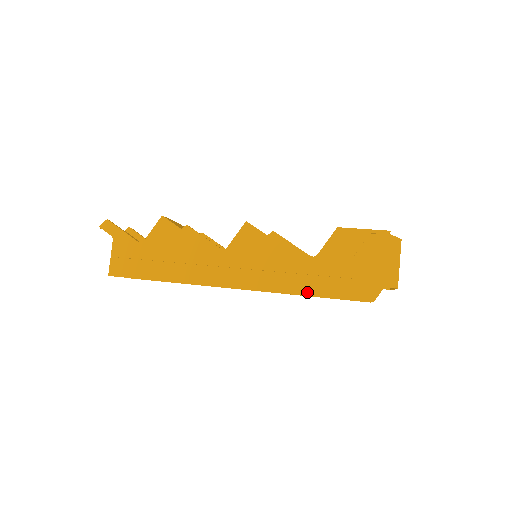
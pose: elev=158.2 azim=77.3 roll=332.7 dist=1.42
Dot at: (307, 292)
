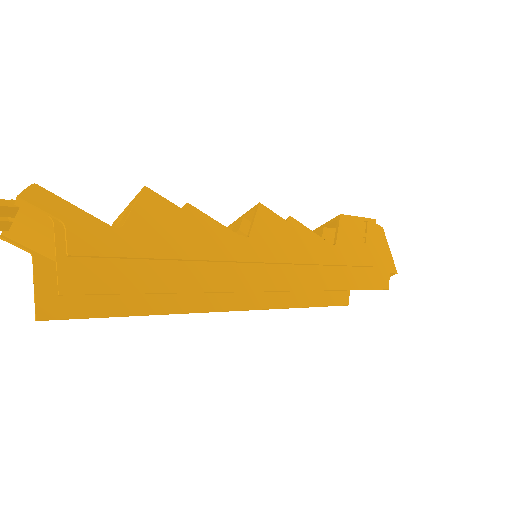
Dot at: (341, 286)
